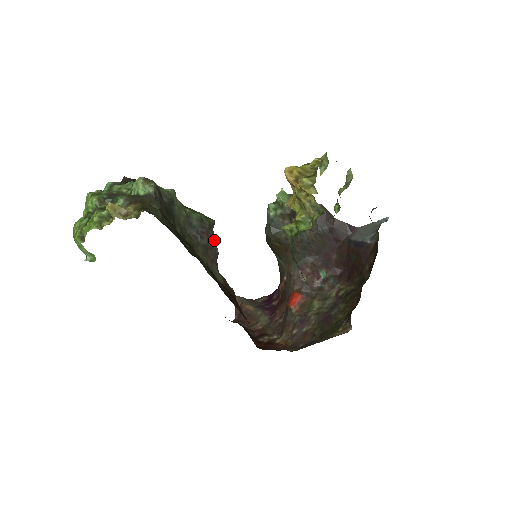
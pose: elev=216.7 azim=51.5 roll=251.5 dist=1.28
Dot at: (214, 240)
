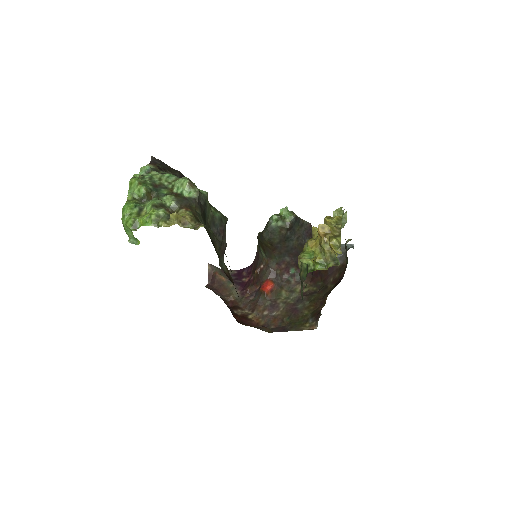
Dot at: occluded
